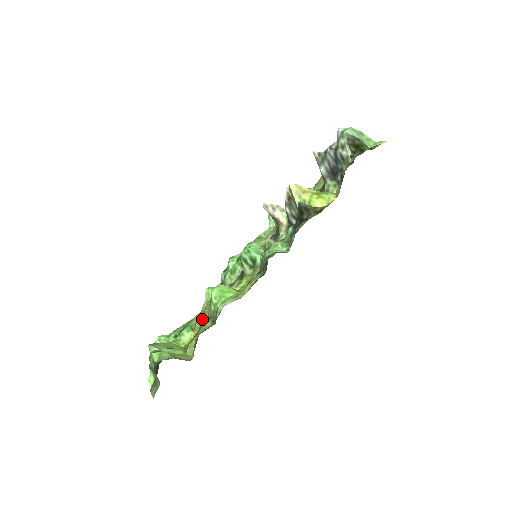
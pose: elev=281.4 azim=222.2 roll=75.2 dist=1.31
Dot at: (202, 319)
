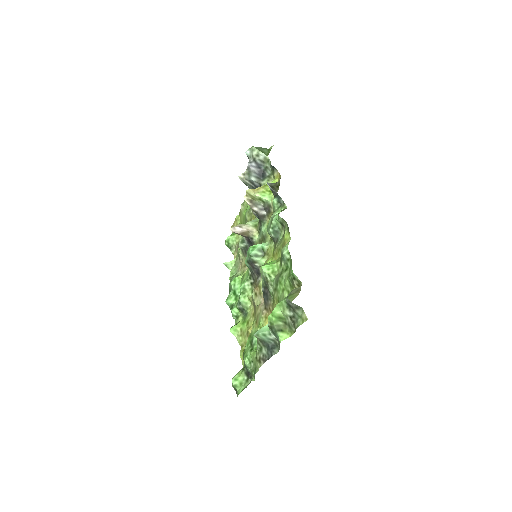
Dot at: (262, 314)
